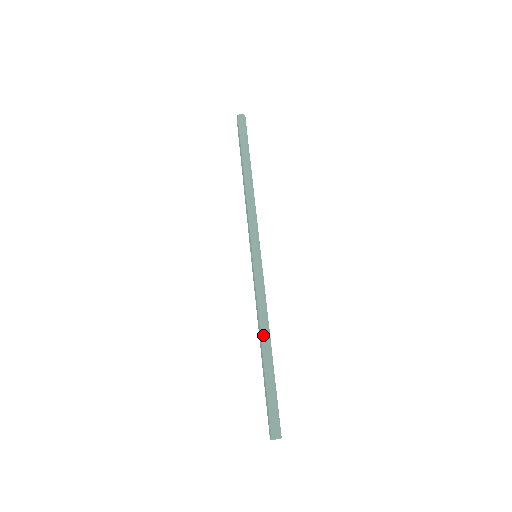
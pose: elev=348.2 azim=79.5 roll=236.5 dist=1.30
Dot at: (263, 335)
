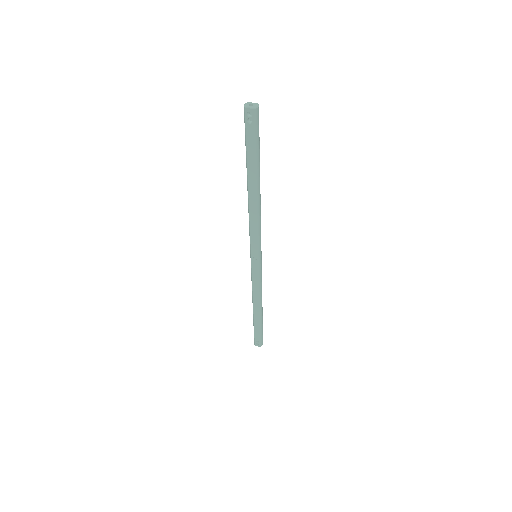
Dot at: (261, 306)
